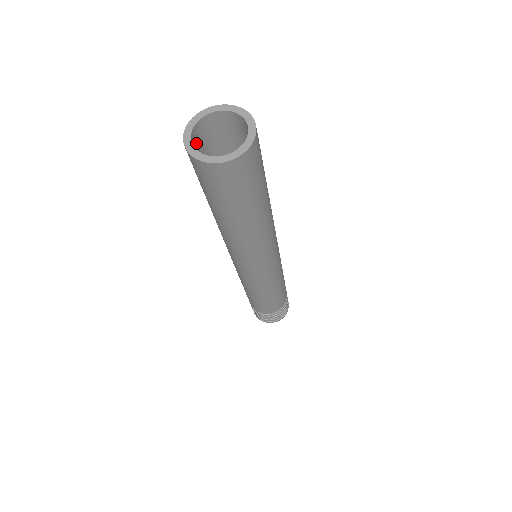
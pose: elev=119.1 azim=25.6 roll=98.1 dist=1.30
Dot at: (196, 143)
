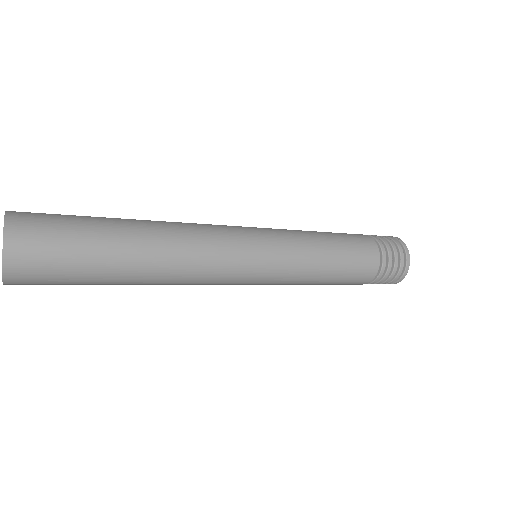
Dot at: occluded
